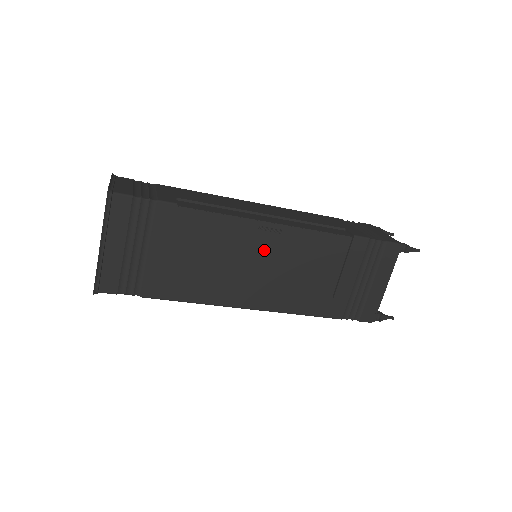
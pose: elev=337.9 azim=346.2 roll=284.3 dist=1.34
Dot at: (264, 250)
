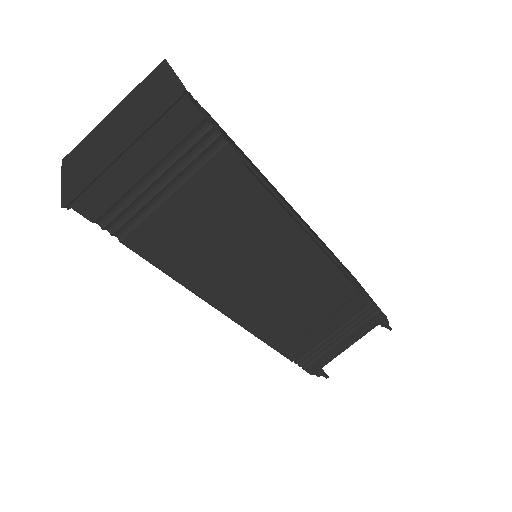
Dot at: (283, 261)
